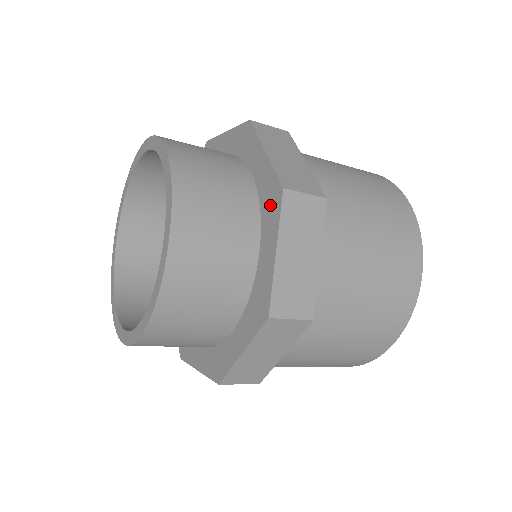
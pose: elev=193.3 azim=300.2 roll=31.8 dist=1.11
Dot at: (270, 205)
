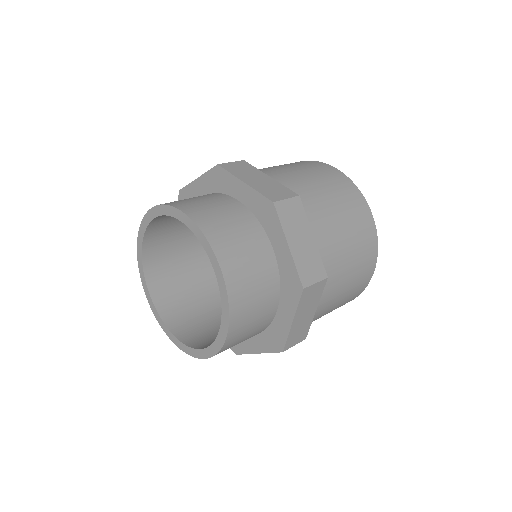
Dot at: (272, 340)
